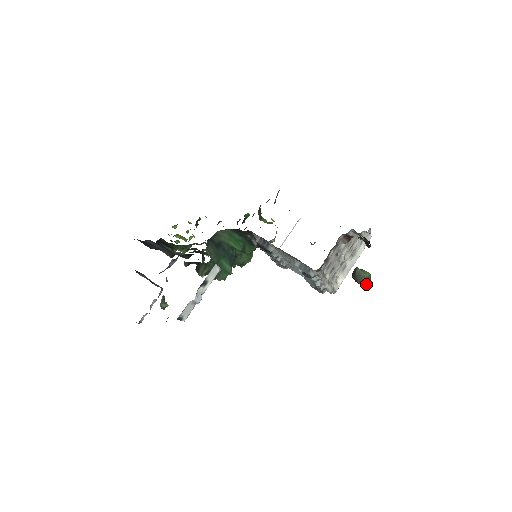
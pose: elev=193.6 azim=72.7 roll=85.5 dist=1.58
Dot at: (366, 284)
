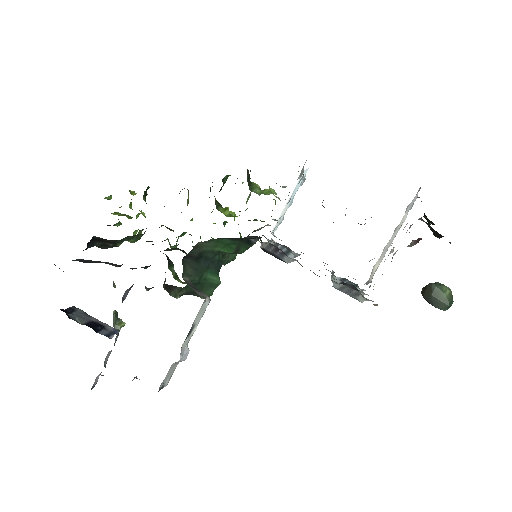
Dot at: (447, 308)
